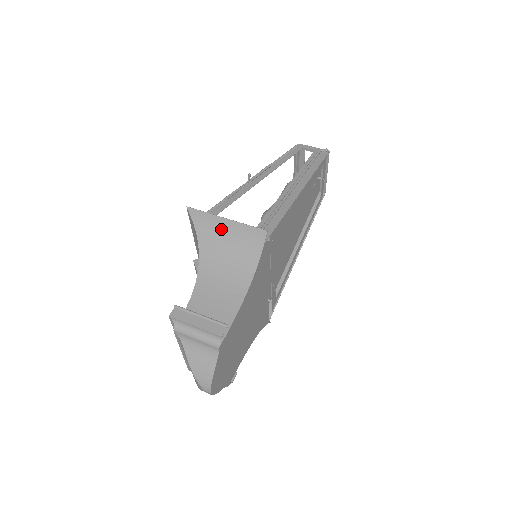
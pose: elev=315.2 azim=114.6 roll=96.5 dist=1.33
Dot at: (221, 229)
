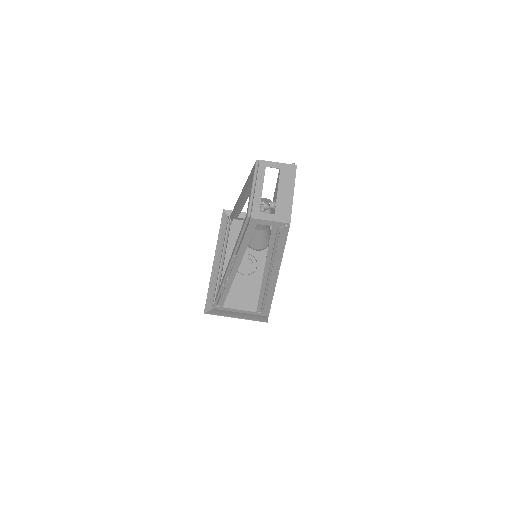
Dot at: (235, 313)
